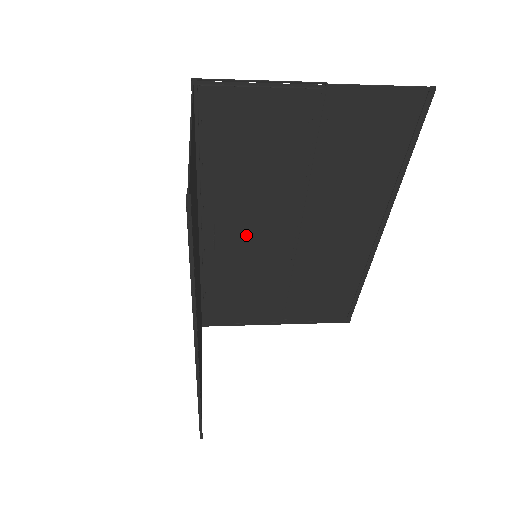
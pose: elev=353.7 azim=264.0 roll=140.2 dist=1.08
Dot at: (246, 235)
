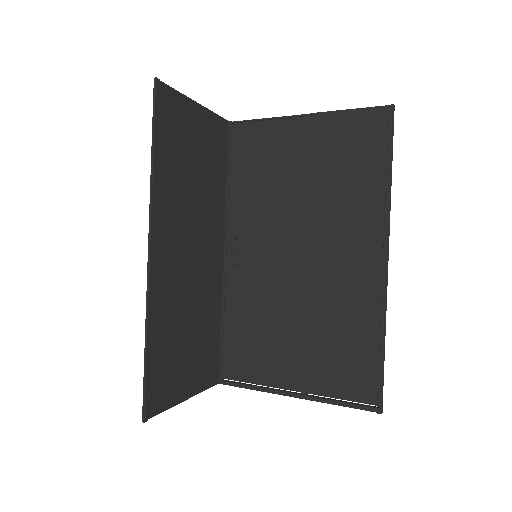
Dot at: (261, 256)
